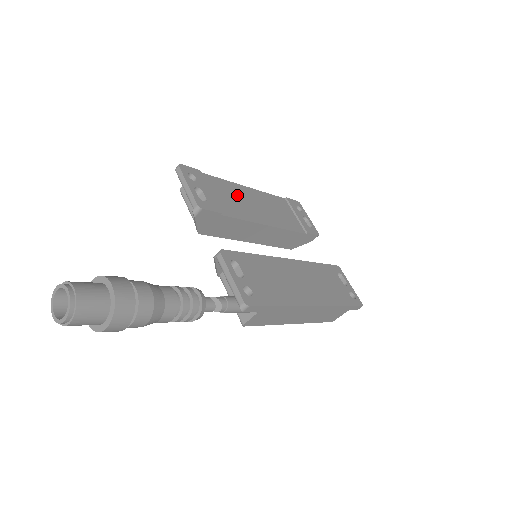
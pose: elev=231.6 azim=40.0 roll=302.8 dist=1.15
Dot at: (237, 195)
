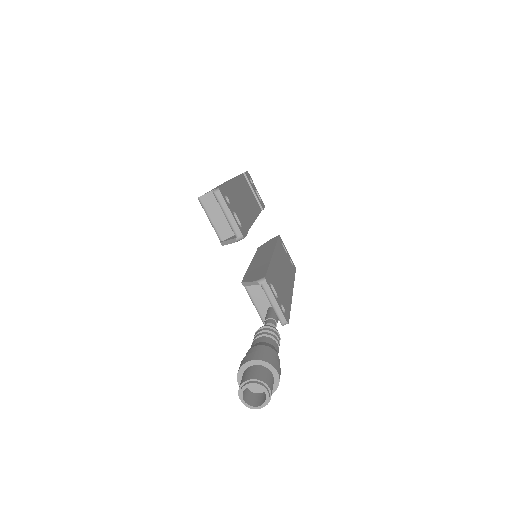
Dot at: (238, 197)
